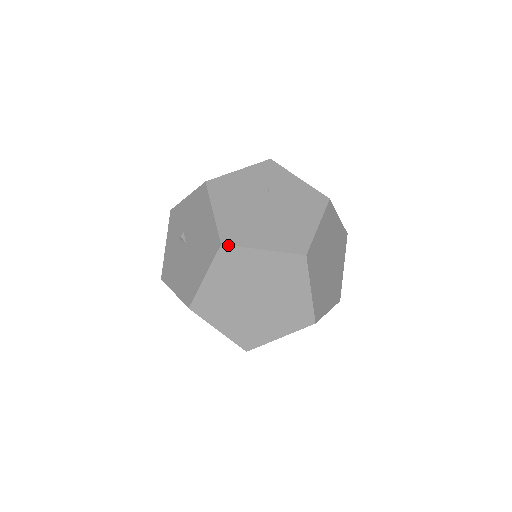
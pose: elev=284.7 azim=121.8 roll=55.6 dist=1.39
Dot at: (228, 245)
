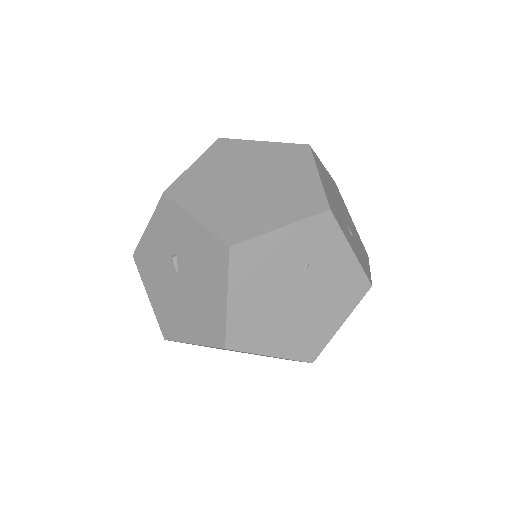
Dot at: occluded
